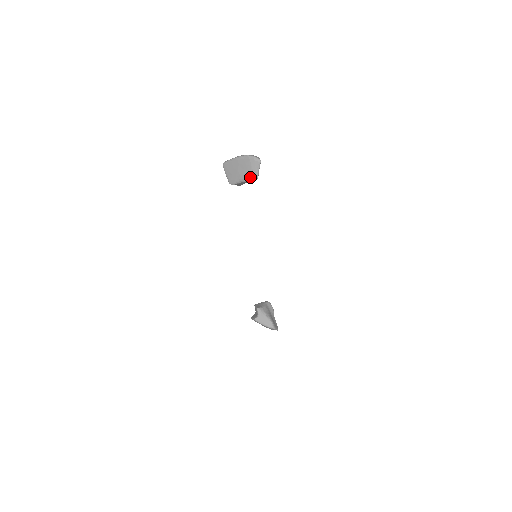
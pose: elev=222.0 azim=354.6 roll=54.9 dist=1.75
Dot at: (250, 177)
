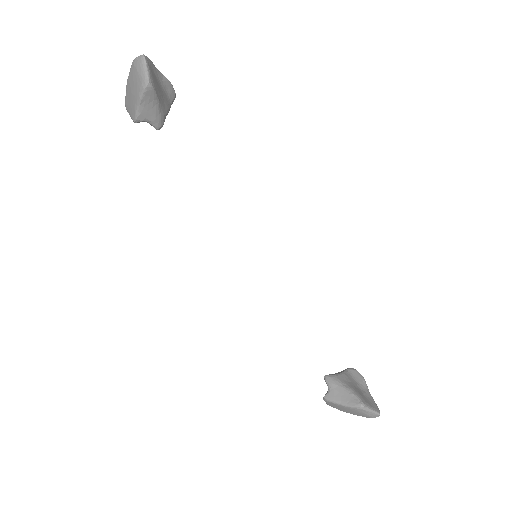
Dot at: (141, 87)
